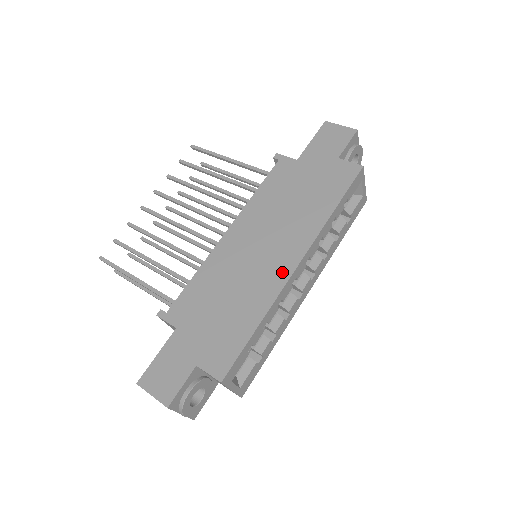
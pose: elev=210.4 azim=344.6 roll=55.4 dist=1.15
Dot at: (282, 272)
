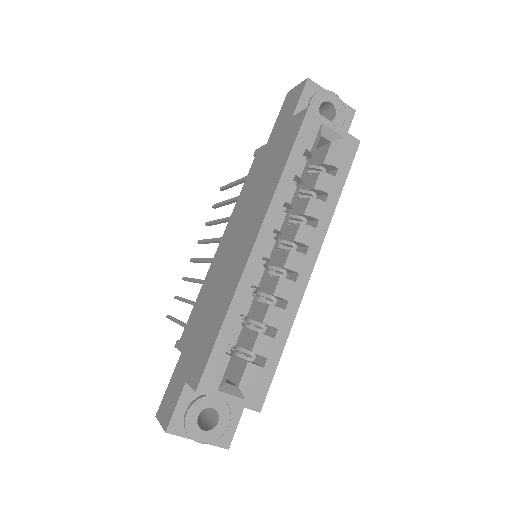
Dot at: (244, 256)
